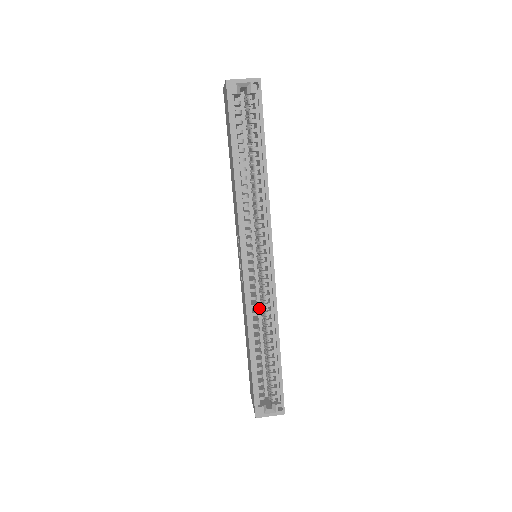
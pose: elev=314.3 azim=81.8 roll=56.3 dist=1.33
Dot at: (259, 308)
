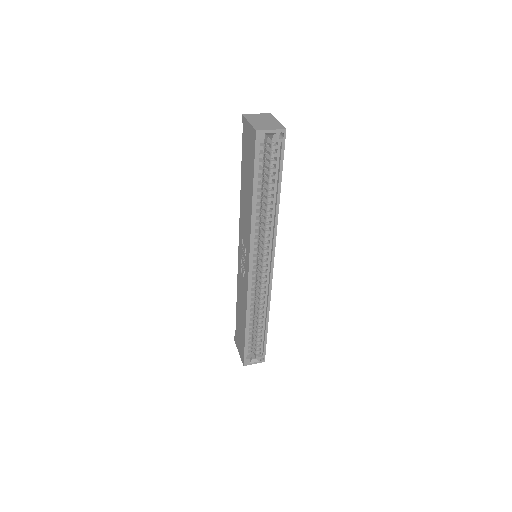
Dot at: occluded
